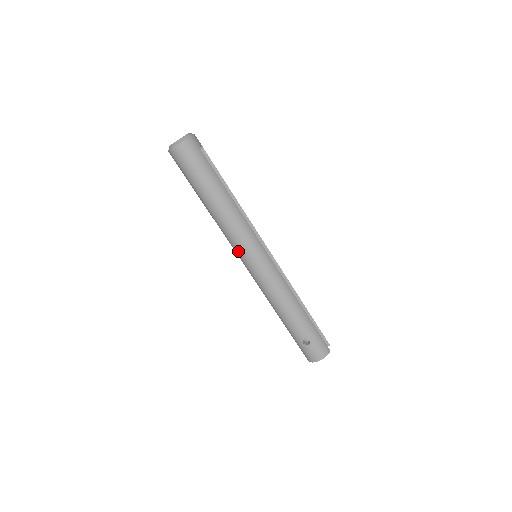
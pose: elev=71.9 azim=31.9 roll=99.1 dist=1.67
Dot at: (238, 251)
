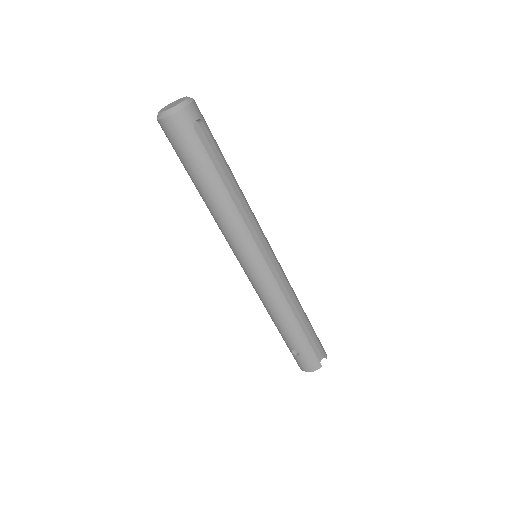
Dot at: (232, 249)
